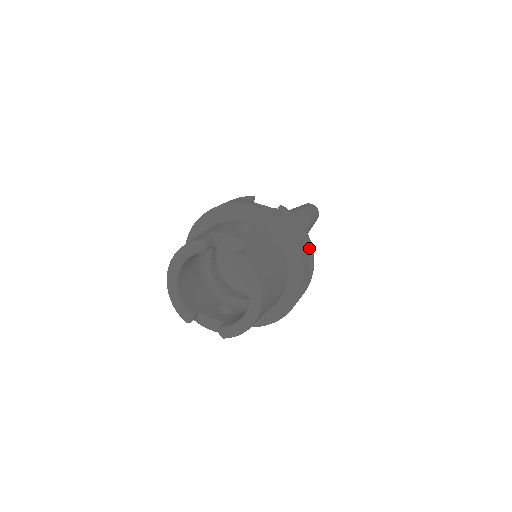
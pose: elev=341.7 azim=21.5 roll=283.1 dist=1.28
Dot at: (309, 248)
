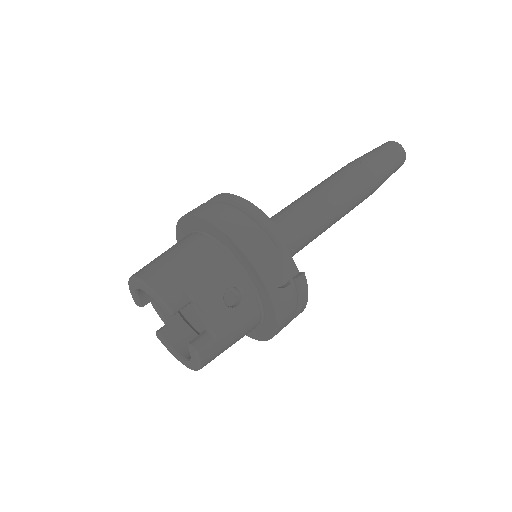
Dot at: (296, 316)
